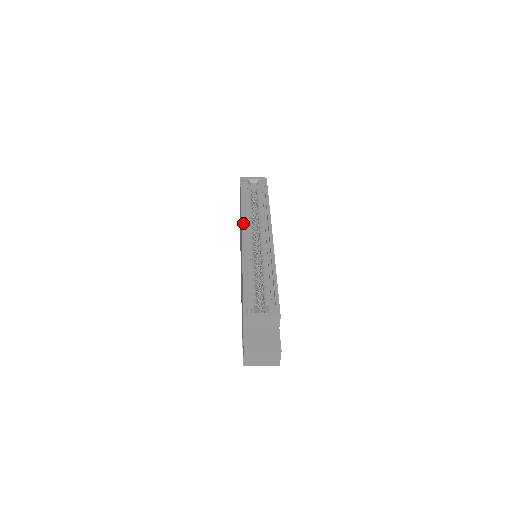
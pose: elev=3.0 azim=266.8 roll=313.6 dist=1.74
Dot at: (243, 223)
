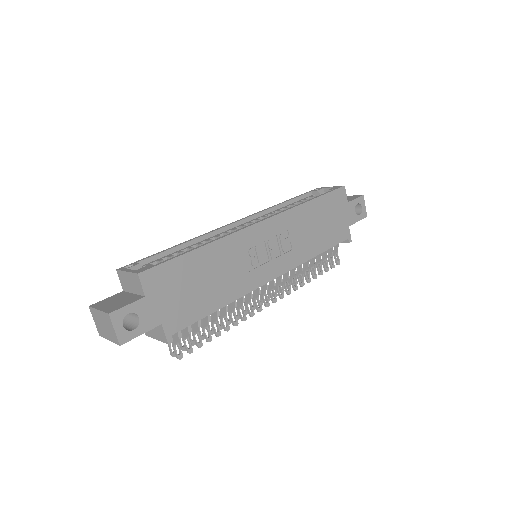
Dot at: (254, 214)
